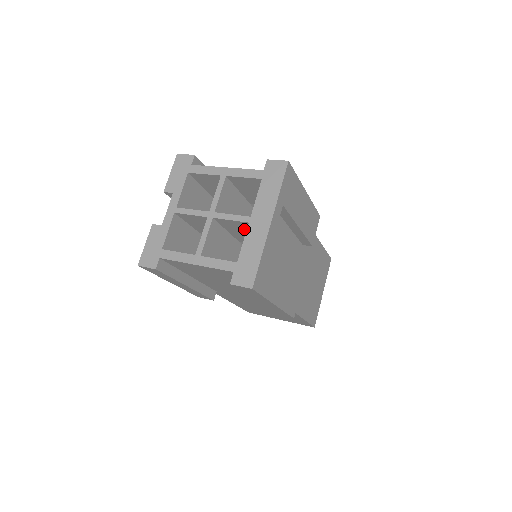
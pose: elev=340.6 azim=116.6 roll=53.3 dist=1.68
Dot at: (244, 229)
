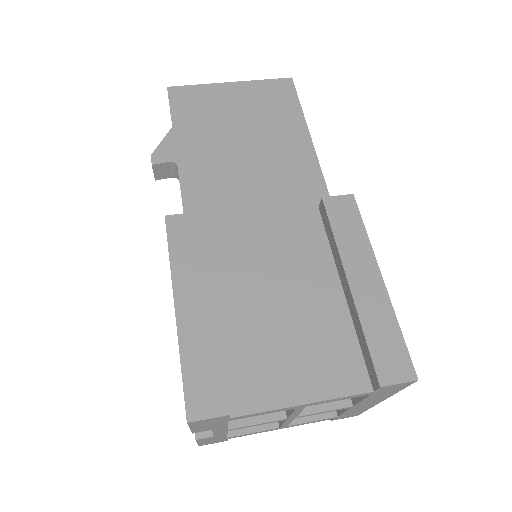
Dot at: occluded
